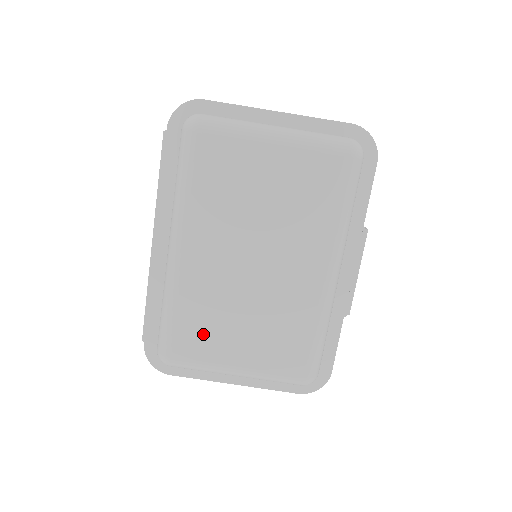
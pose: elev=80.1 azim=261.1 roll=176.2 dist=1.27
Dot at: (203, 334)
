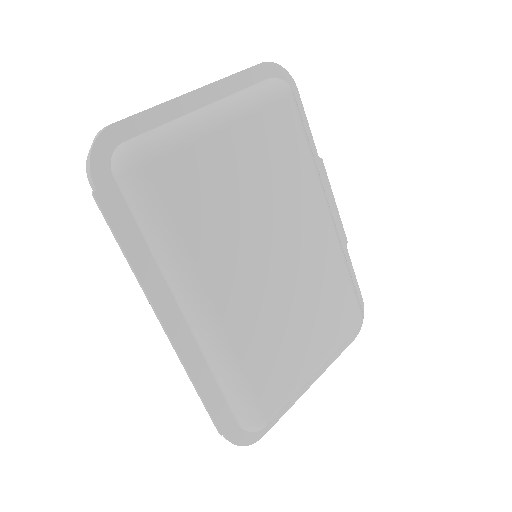
Dot at: (278, 367)
